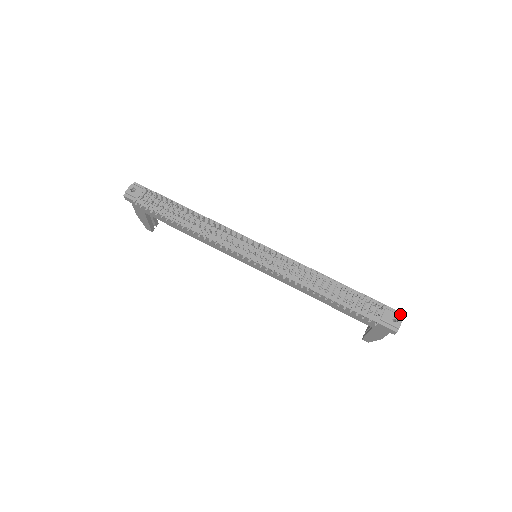
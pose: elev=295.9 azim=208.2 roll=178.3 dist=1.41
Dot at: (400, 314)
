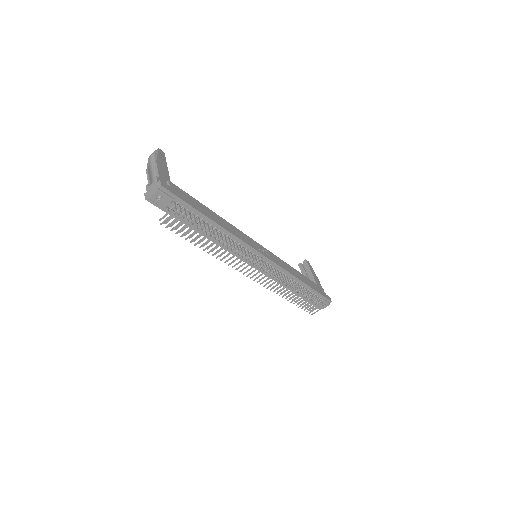
Dot at: (329, 302)
